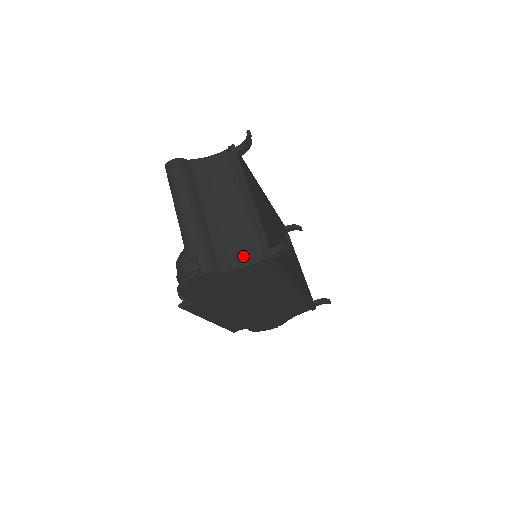
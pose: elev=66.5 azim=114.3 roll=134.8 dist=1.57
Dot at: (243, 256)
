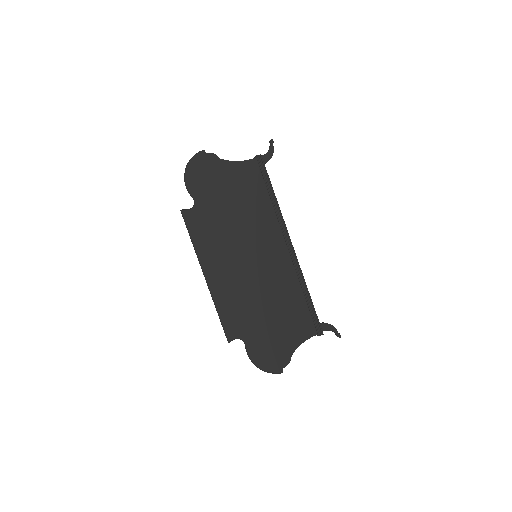
Dot at: occluded
